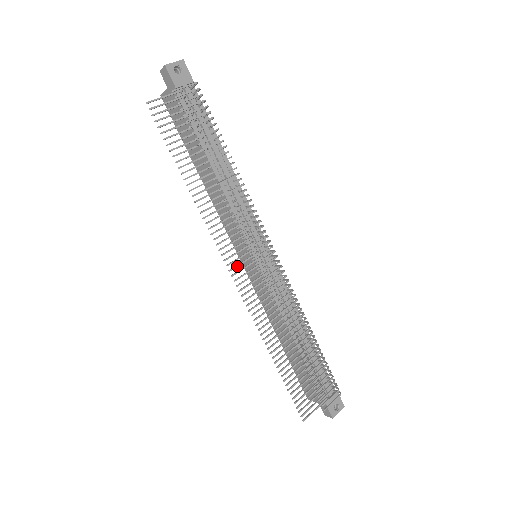
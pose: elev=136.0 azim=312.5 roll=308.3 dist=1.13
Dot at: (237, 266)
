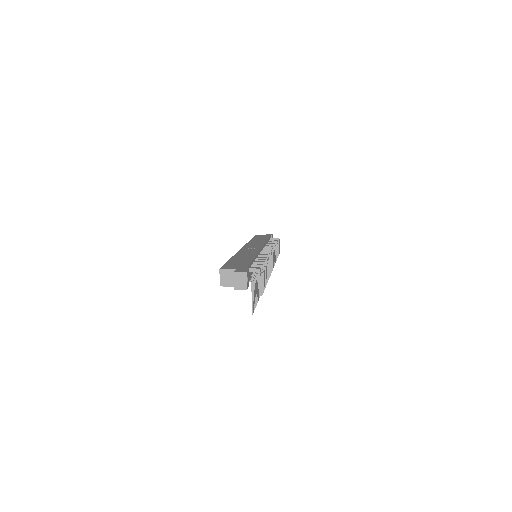
Dot at: occluded
